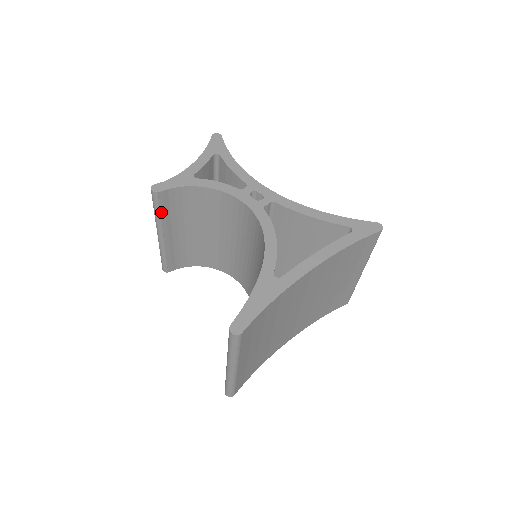
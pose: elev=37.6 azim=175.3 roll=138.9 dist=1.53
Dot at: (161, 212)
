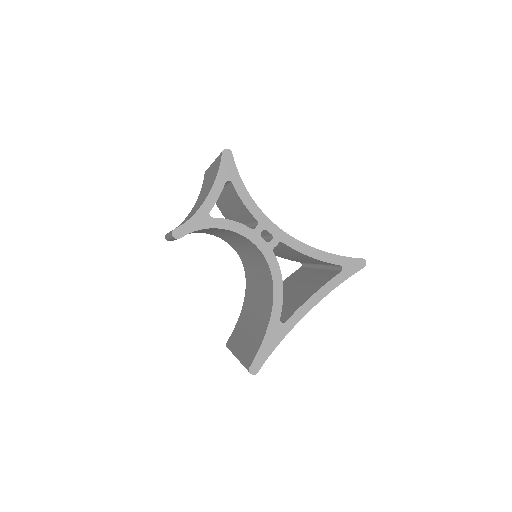
Dot at: occluded
